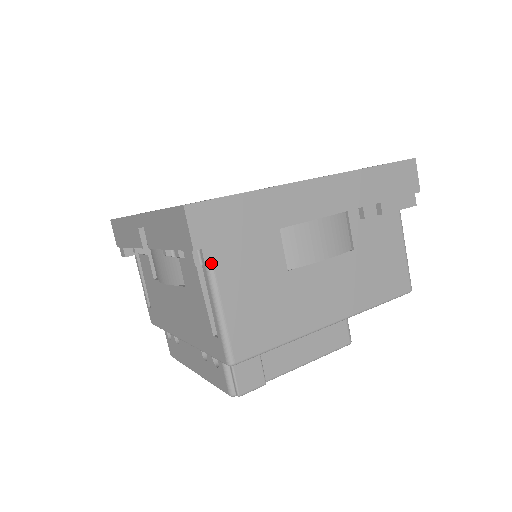
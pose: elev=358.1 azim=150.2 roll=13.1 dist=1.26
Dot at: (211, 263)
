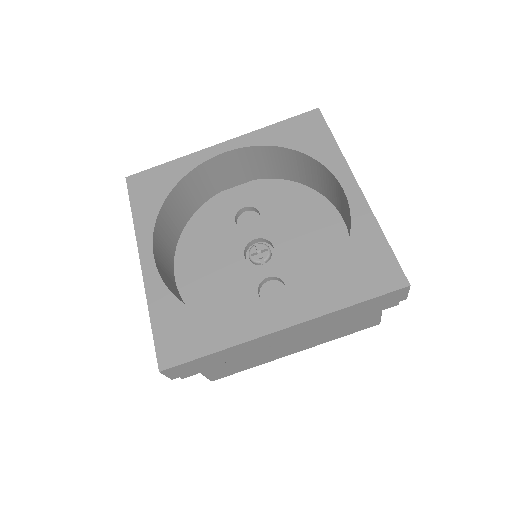
Dot at: occluded
